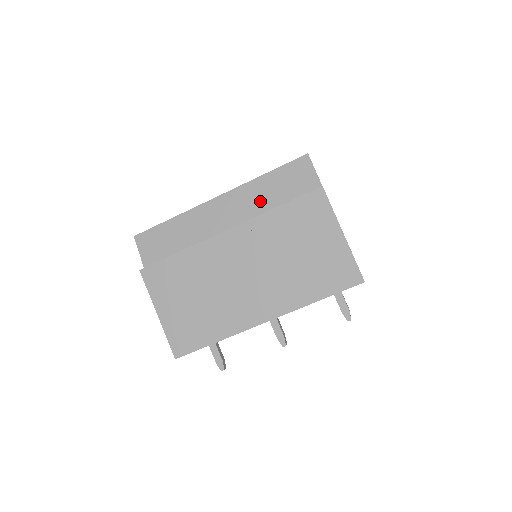
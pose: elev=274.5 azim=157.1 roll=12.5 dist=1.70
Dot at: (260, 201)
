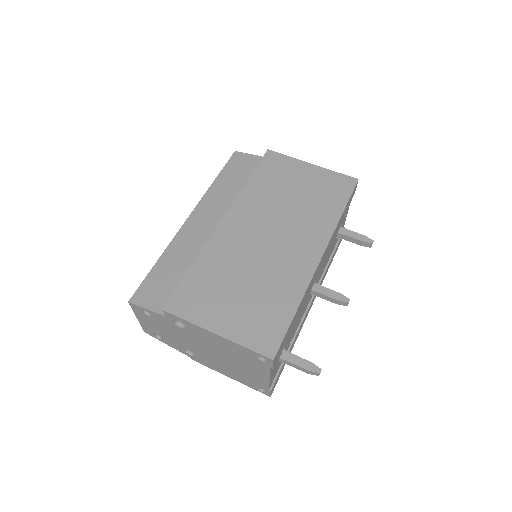
Dot at: (228, 195)
